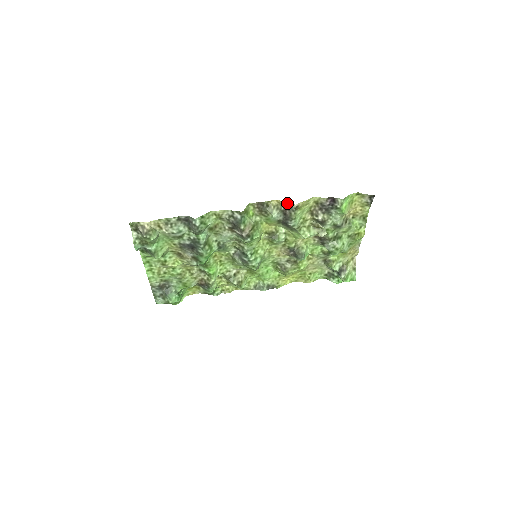
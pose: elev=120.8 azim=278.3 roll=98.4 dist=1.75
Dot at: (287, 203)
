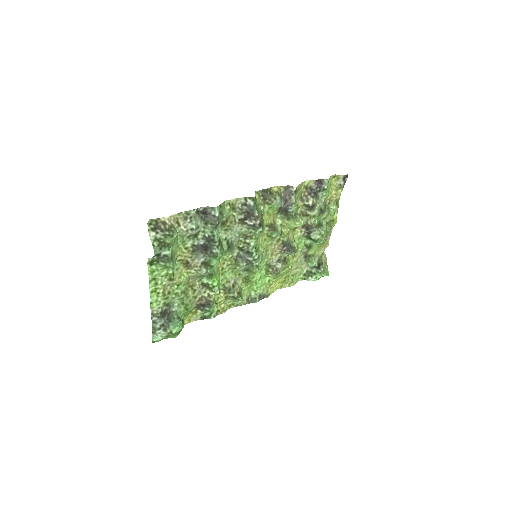
Dot at: (286, 188)
